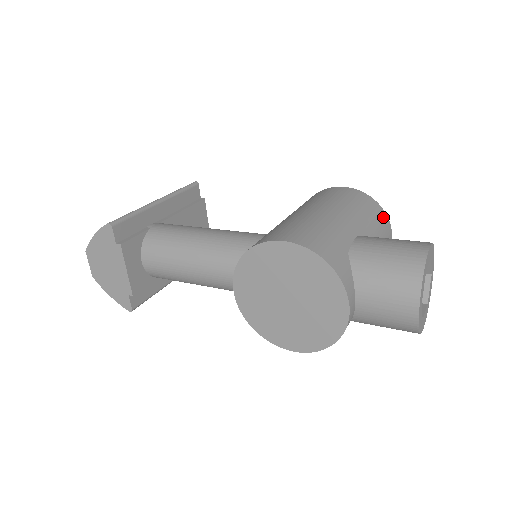
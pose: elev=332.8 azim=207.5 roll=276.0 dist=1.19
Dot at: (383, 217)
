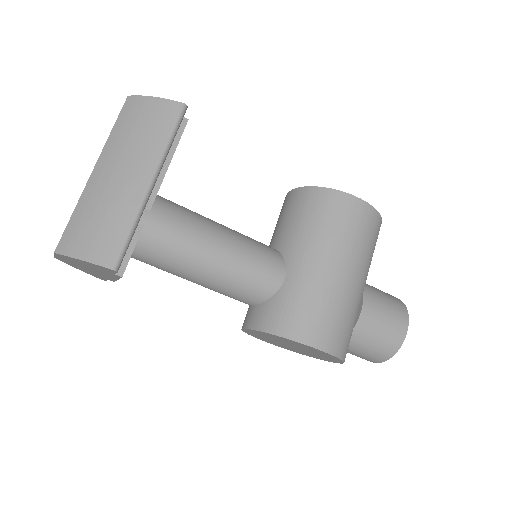
Dot at: (378, 234)
